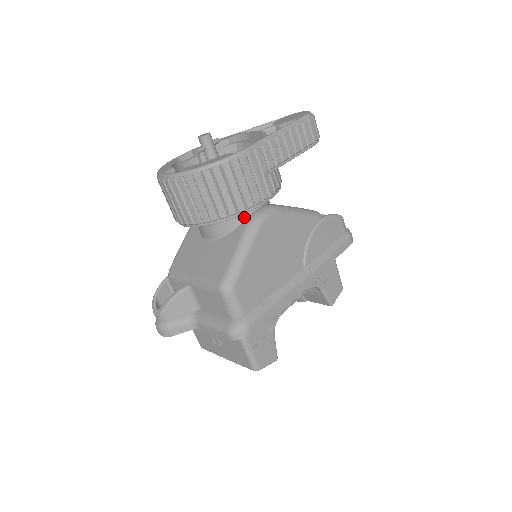
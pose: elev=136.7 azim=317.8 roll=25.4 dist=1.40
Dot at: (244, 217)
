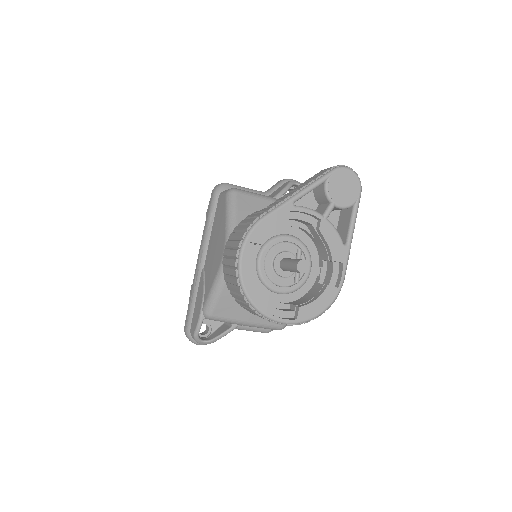
Dot at: occluded
